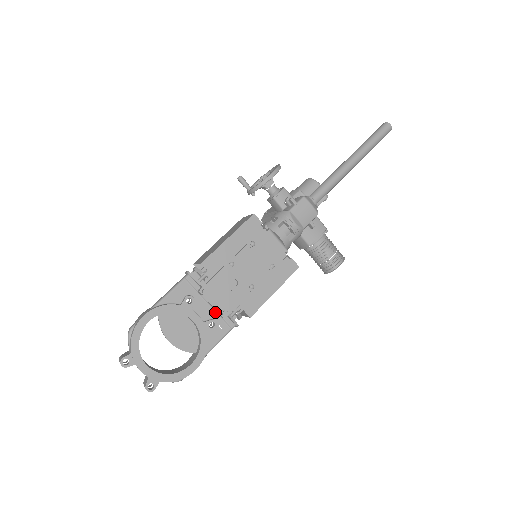
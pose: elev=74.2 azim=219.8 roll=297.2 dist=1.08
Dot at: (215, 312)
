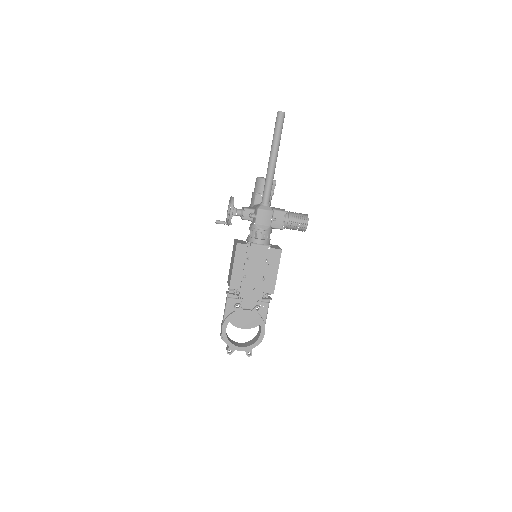
Dot at: occluded
